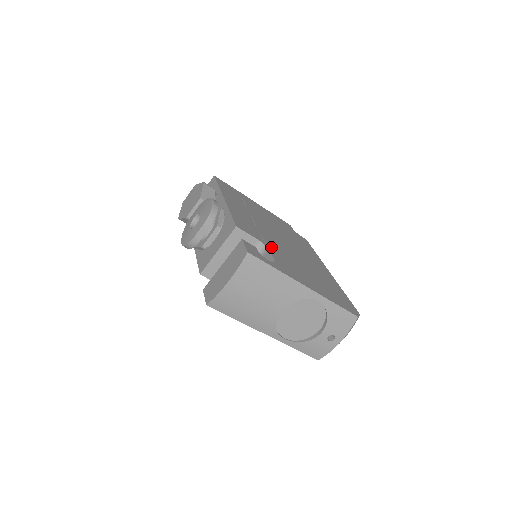
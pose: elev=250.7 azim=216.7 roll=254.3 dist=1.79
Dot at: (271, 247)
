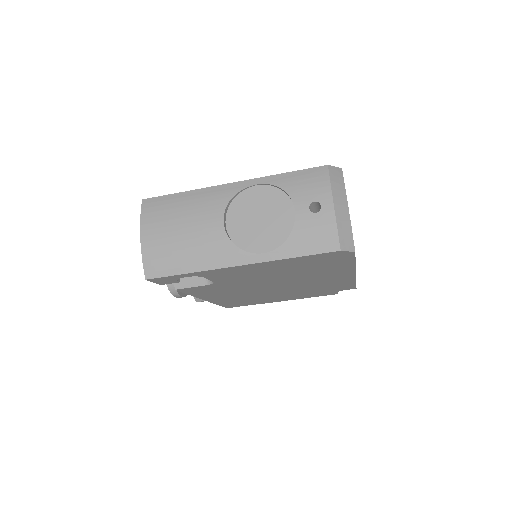
Dot at: occluded
